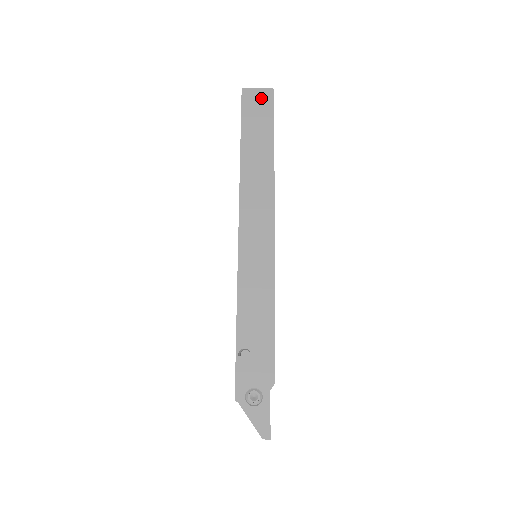
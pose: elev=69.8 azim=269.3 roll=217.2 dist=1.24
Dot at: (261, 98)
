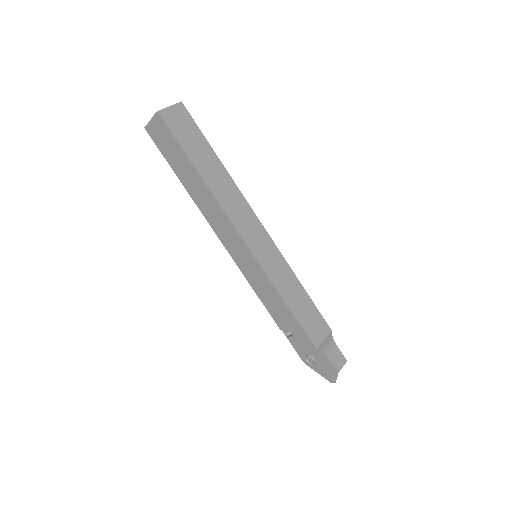
Dot at: (158, 128)
